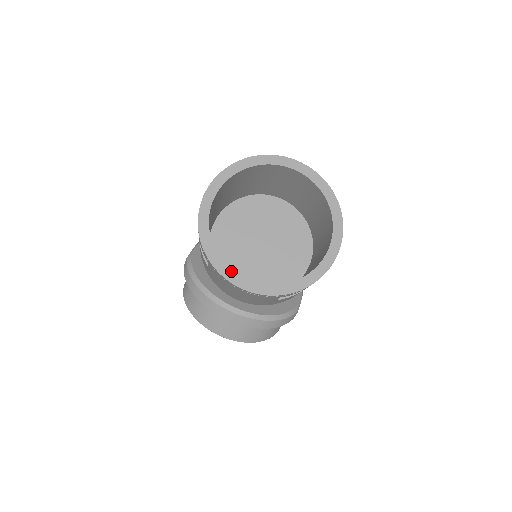
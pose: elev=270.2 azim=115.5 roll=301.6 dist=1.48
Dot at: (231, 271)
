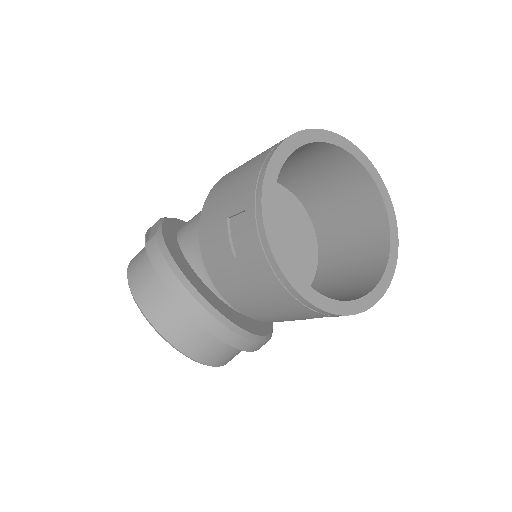
Dot at: (293, 270)
